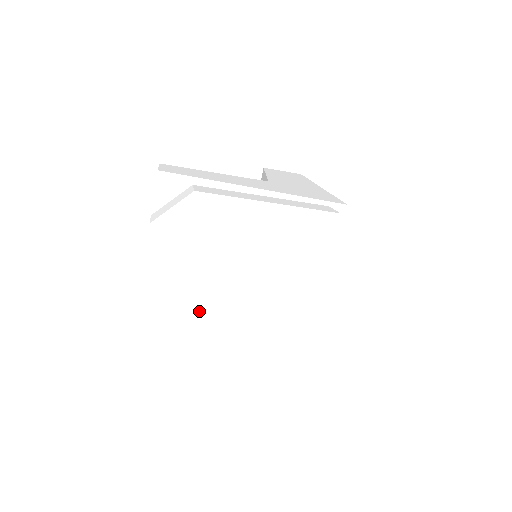
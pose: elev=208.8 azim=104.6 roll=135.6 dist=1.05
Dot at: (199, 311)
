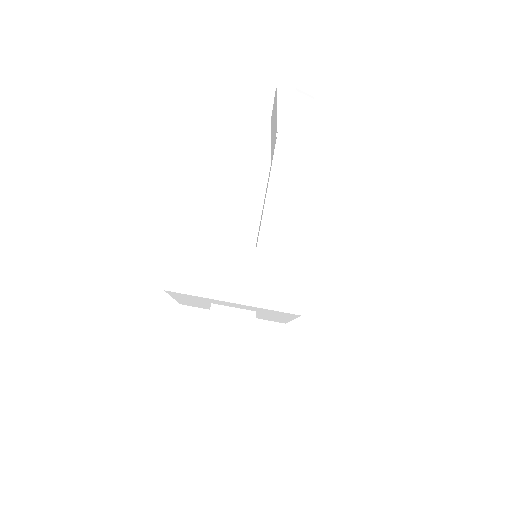
Dot at: occluded
